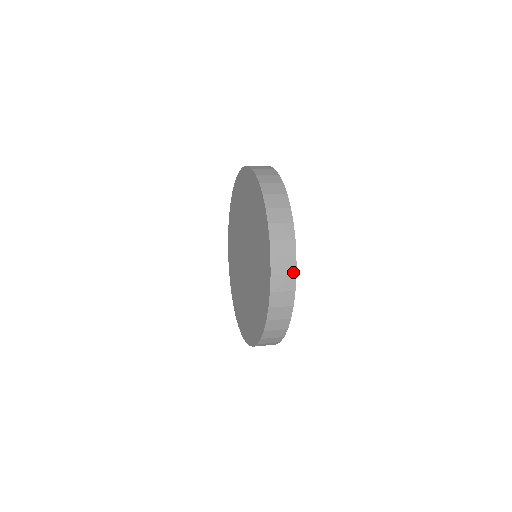
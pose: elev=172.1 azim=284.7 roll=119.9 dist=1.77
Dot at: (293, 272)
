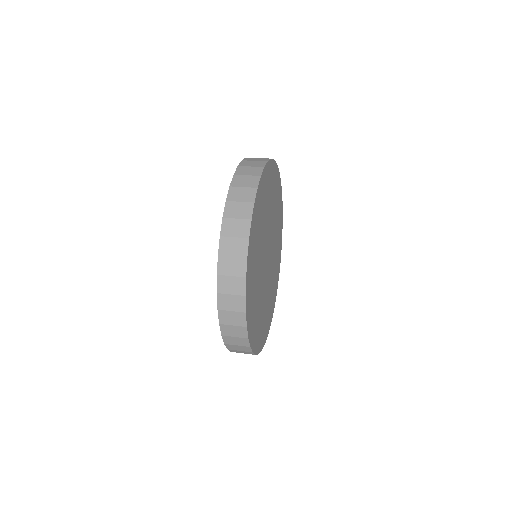
Dot at: (252, 354)
